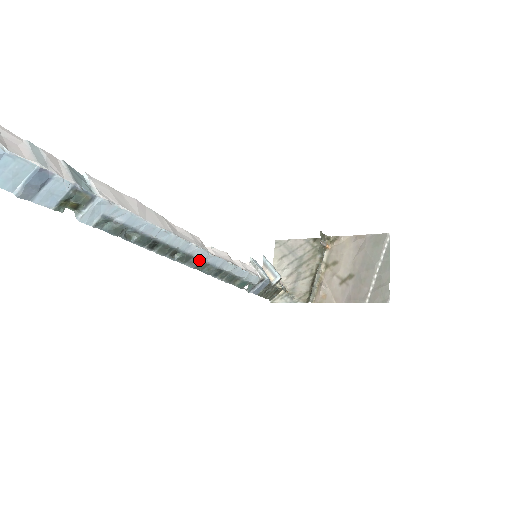
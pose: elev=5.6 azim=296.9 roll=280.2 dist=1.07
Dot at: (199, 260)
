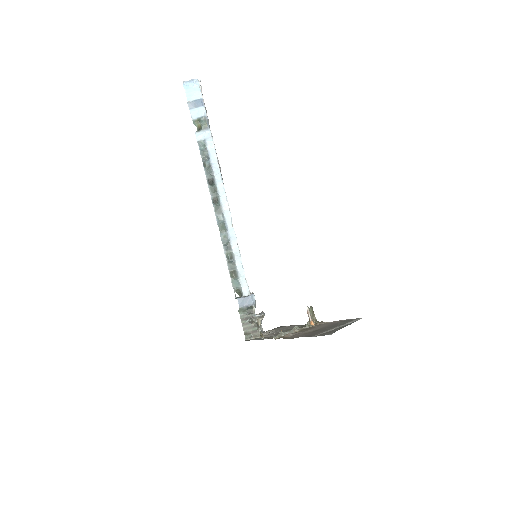
Dot at: (224, 221)
